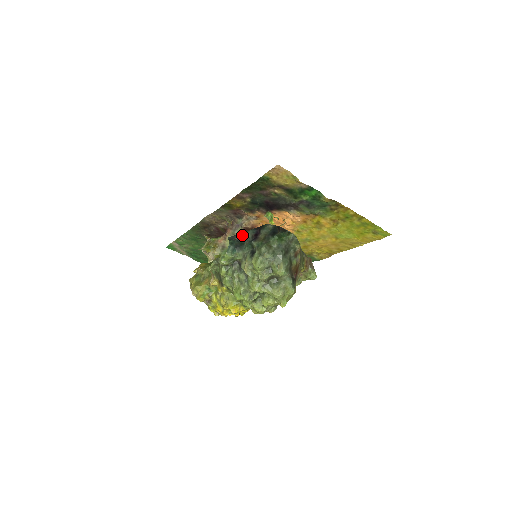
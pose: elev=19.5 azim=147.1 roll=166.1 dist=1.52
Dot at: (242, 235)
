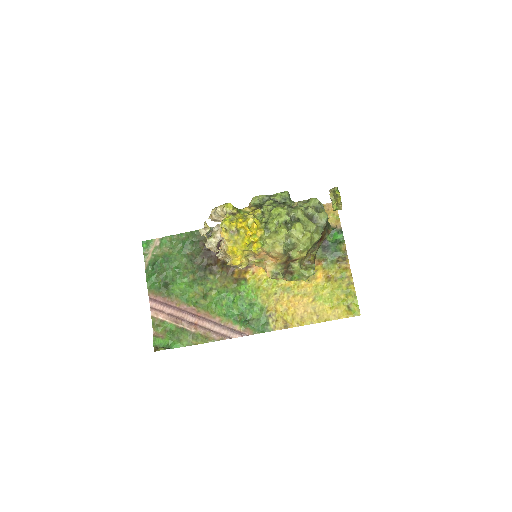
Dot at: occluded
